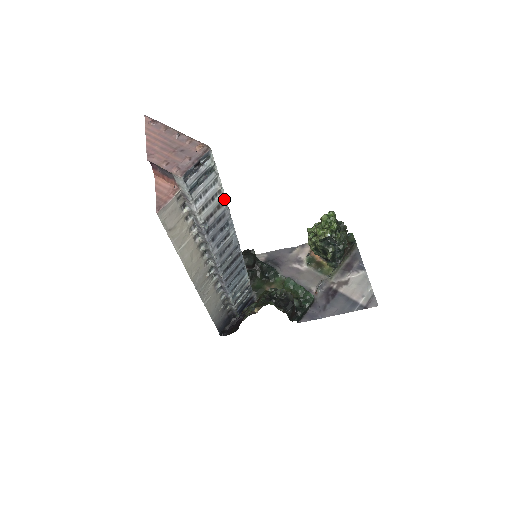
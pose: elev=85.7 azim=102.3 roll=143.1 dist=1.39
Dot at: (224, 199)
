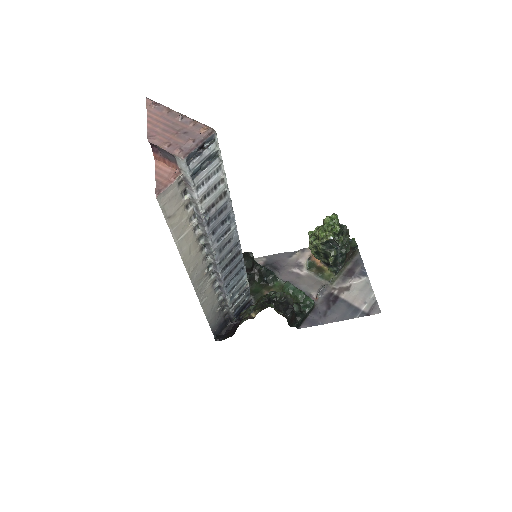
Dot at: (227, 189)
